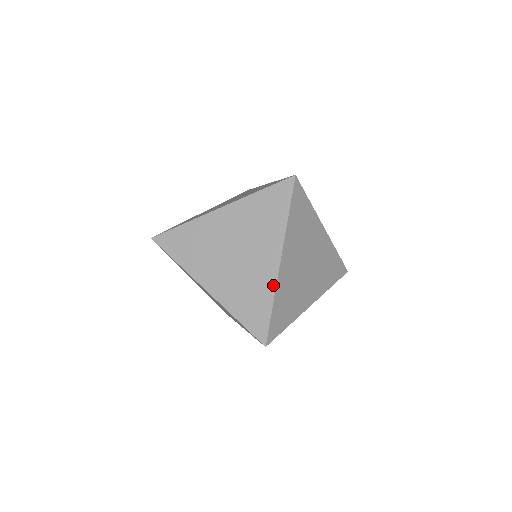
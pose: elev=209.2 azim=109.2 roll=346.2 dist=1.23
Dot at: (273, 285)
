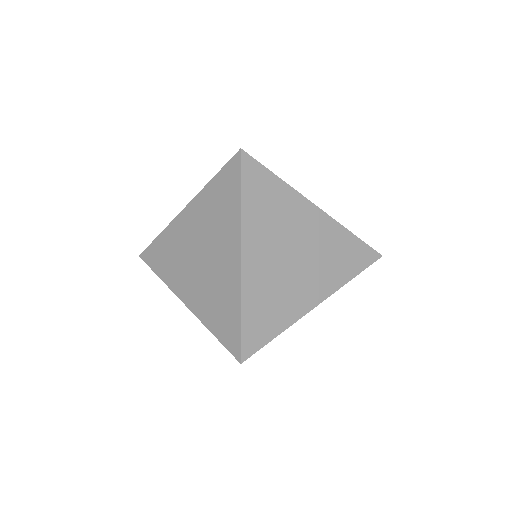
Dot at: (238, 287)
